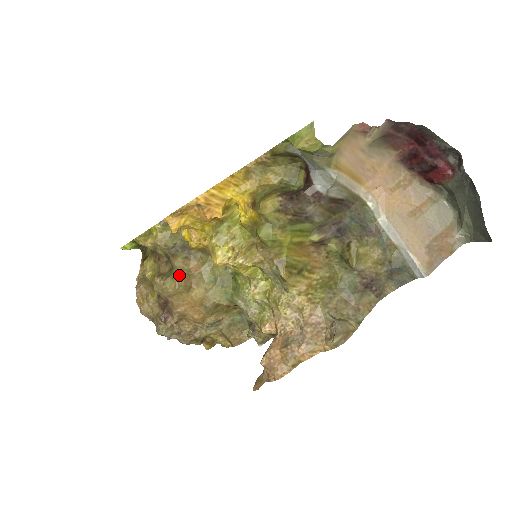
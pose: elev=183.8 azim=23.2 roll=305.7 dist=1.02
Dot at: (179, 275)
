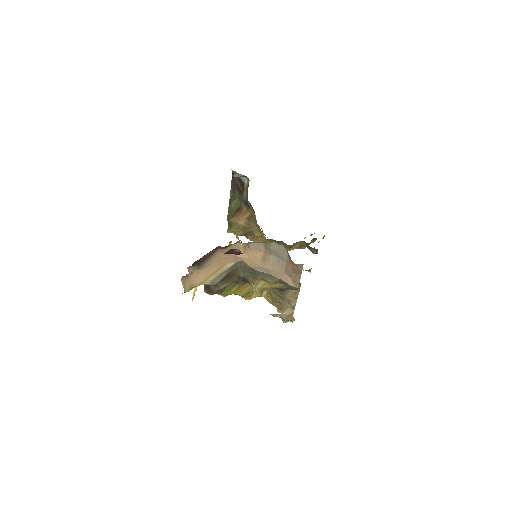
Dot at: occluded
